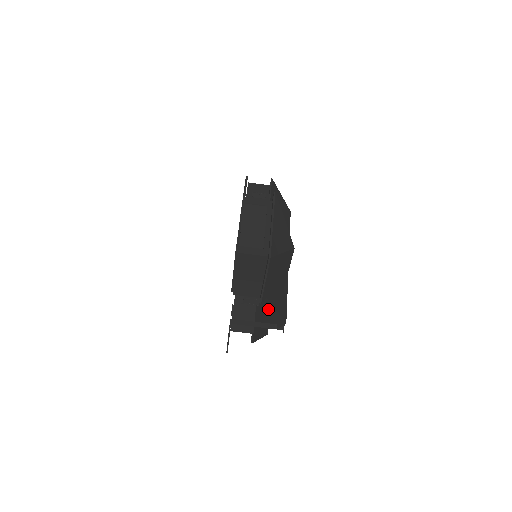
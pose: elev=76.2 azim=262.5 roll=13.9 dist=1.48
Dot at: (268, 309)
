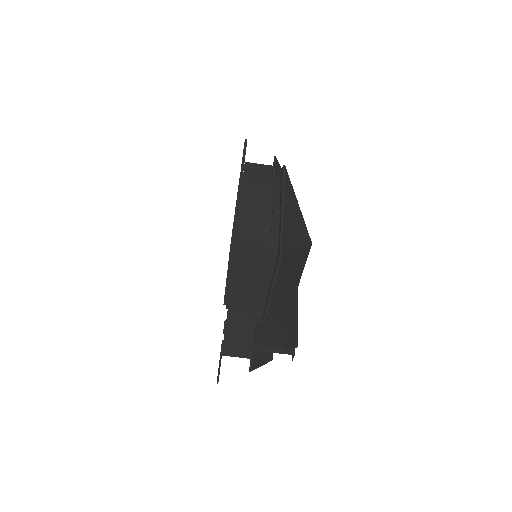
Dot at: (272, 326)
